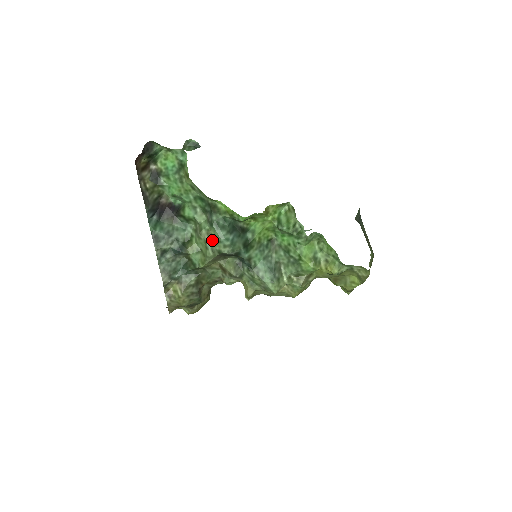
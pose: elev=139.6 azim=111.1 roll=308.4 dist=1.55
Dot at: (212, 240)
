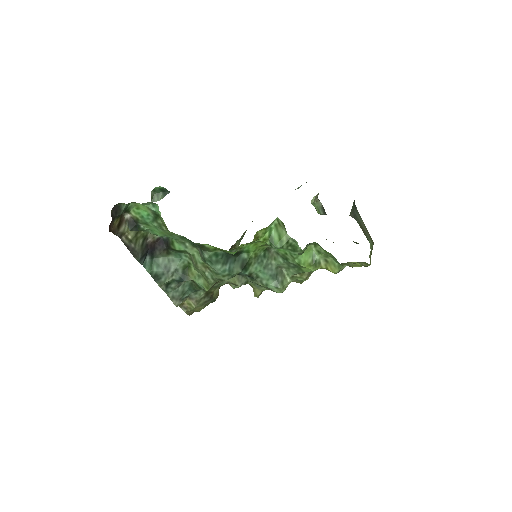
Dot at: (210, 271)
